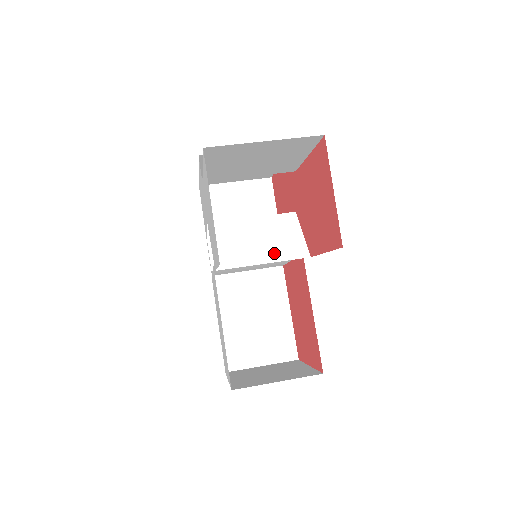
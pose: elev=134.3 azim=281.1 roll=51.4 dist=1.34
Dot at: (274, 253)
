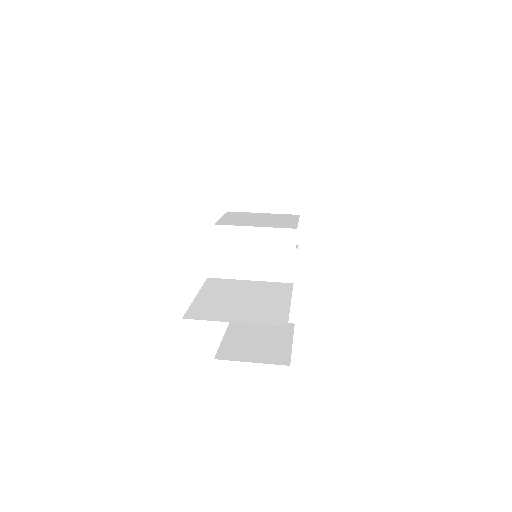
Dot at: (262, 271)
